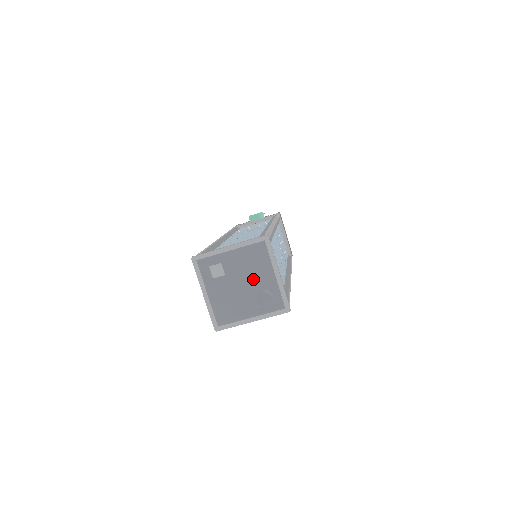
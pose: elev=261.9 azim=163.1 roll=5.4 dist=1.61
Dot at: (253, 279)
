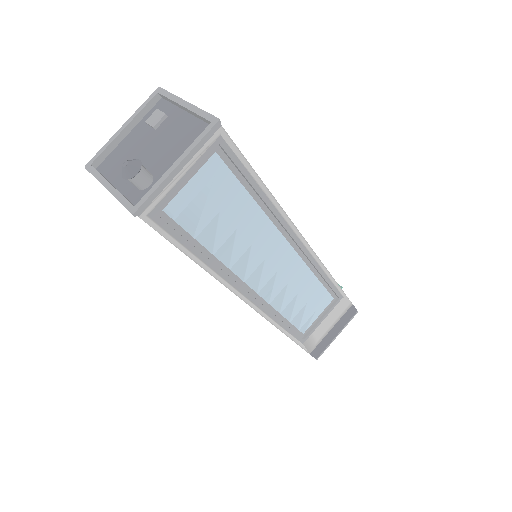
Dot at: (161, 155)
